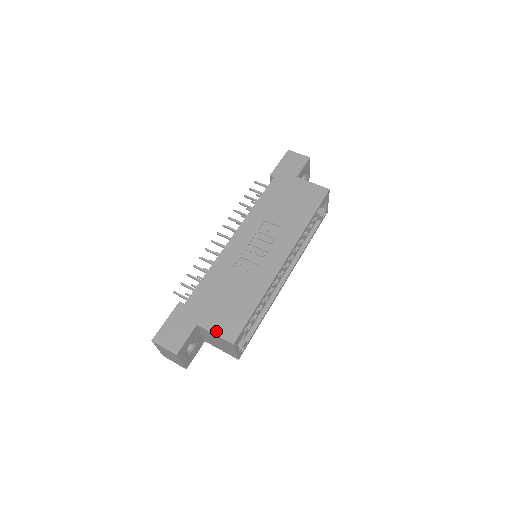
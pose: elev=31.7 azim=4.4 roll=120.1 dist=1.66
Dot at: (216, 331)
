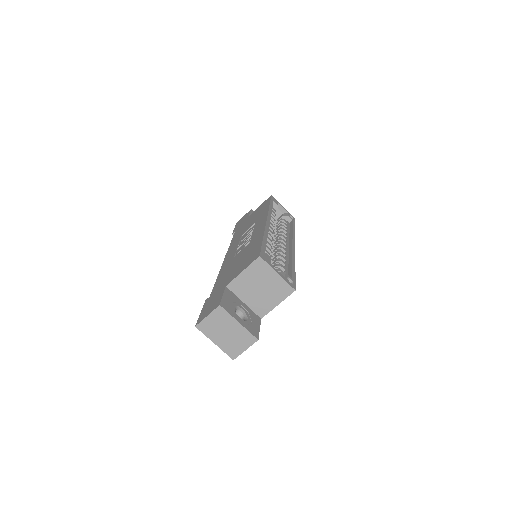
Dot at: (242, 270)
